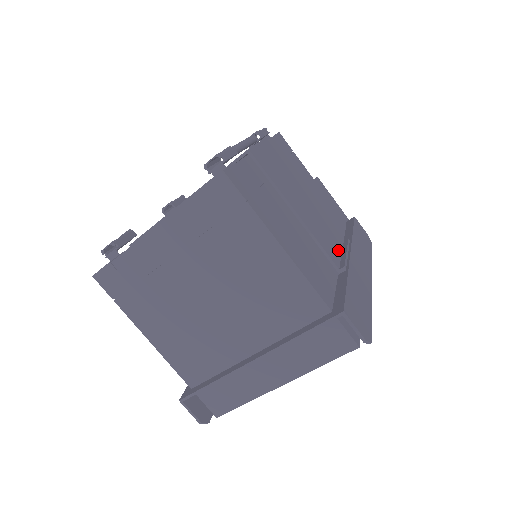
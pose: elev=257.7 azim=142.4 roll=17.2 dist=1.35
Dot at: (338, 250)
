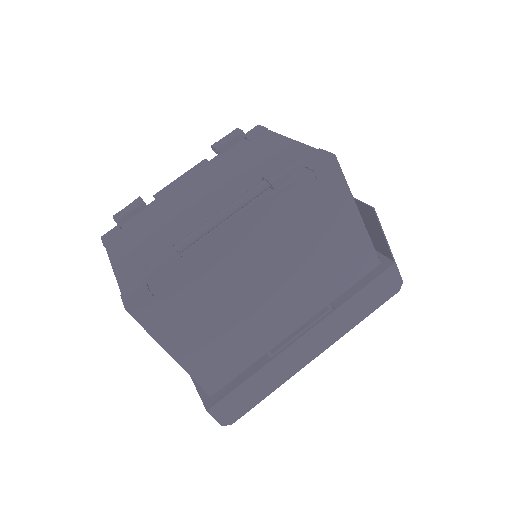
Dot at: (296, 324)
